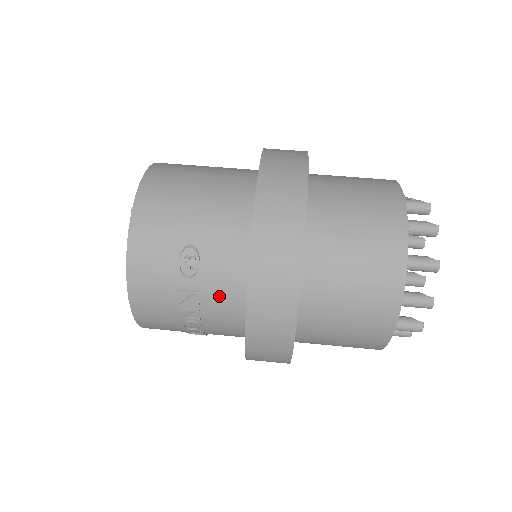
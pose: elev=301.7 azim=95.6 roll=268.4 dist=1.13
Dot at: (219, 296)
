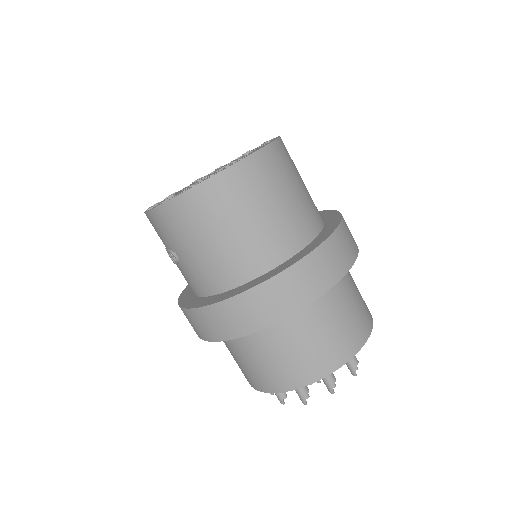
Dot at: occluded
